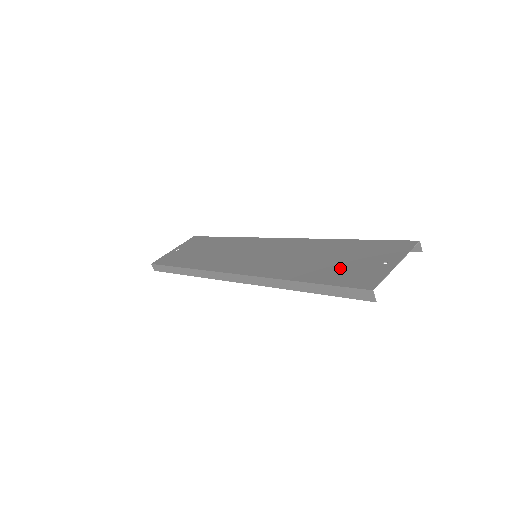
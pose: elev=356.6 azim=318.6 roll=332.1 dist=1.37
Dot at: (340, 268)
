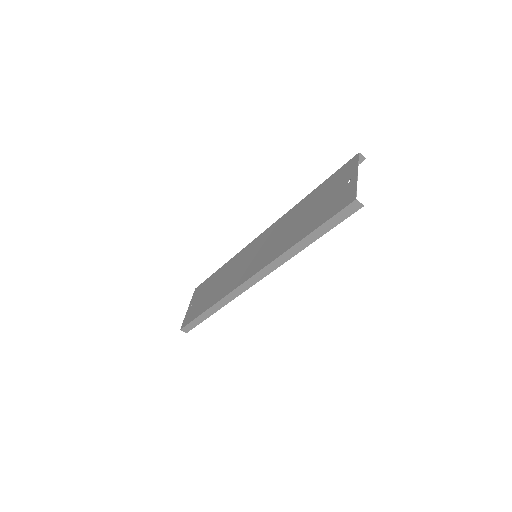
Dot at: (322, 209)
